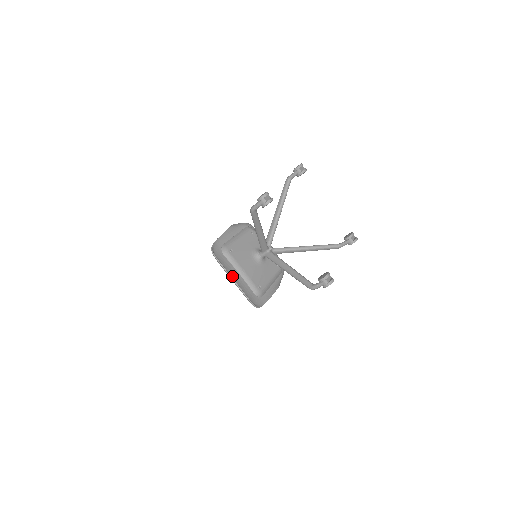
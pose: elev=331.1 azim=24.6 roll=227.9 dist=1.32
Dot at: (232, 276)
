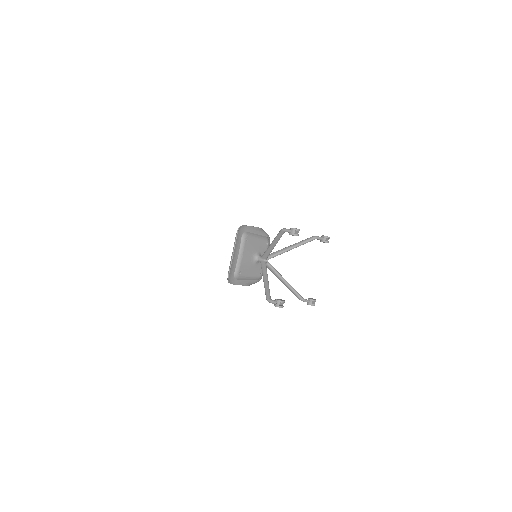
Dot at: (234, 251)
